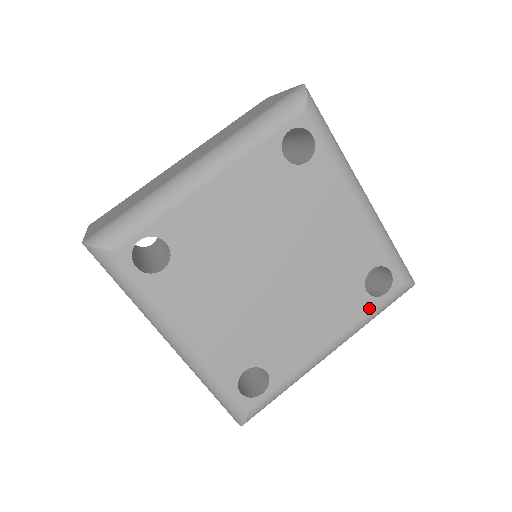
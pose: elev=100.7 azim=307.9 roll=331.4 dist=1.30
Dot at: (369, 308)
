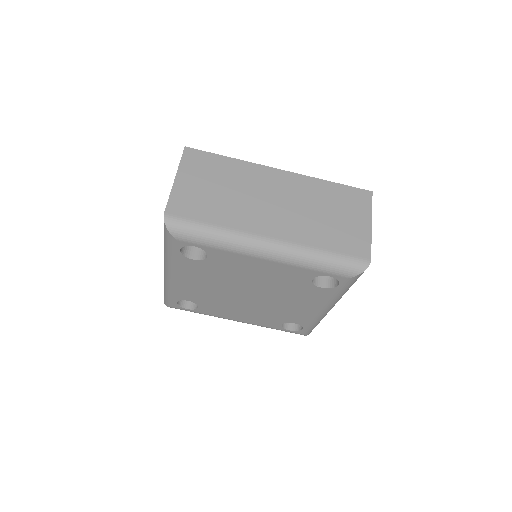
Dot at: (275, 328)
